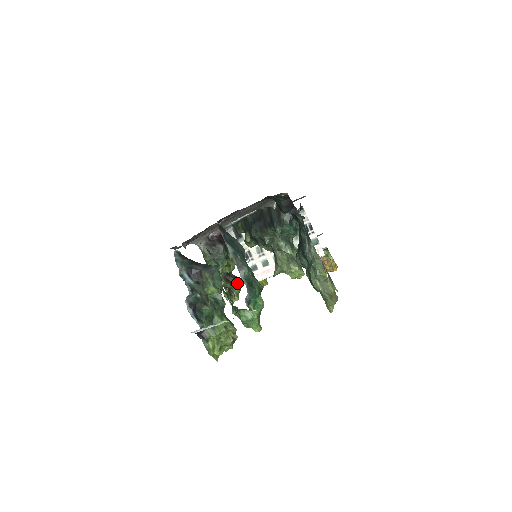
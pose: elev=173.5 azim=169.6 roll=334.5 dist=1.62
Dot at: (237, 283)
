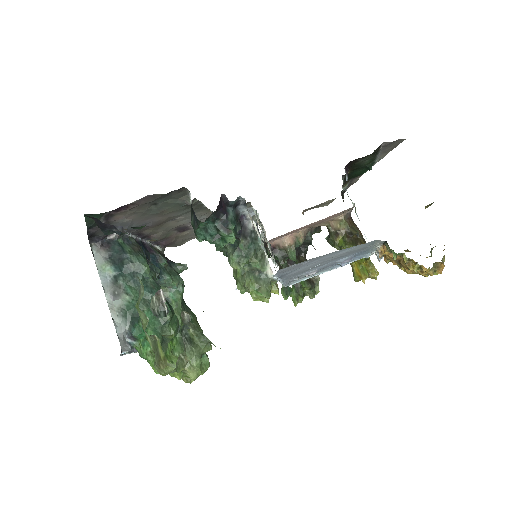
Dot at: occluded
